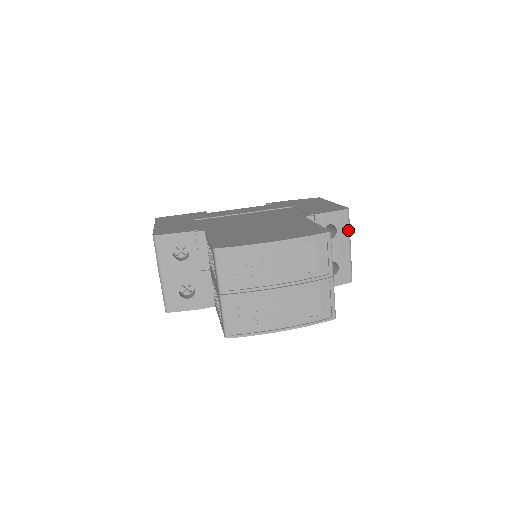
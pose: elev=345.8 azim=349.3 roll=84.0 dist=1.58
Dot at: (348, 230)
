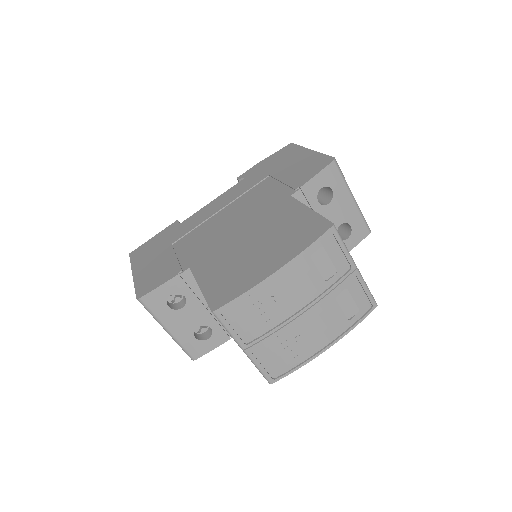
Dot at: (344, 182)
